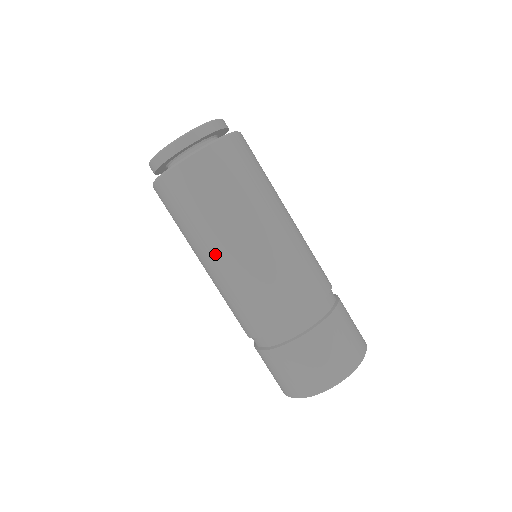
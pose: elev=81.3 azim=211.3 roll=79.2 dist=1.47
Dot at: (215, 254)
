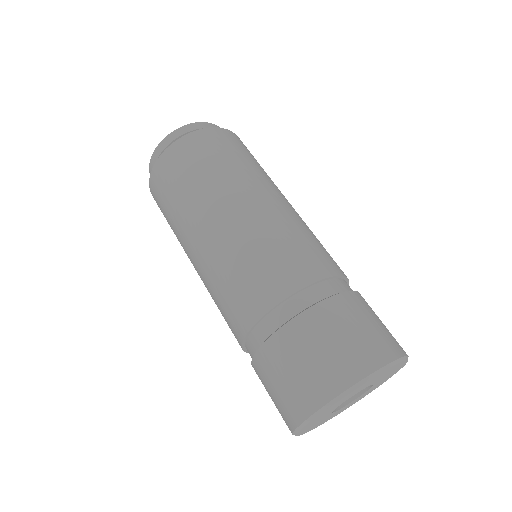
Dot at: (209, 219)
